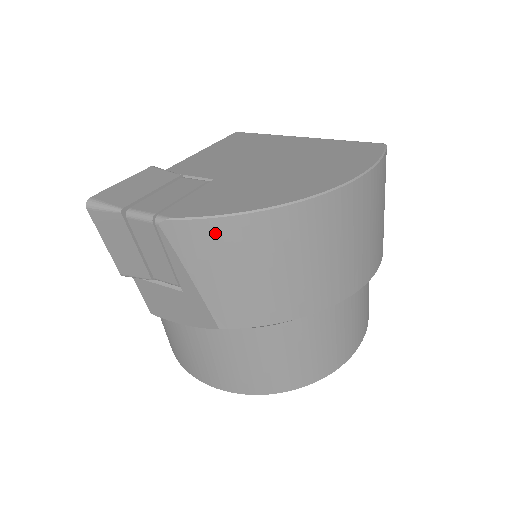
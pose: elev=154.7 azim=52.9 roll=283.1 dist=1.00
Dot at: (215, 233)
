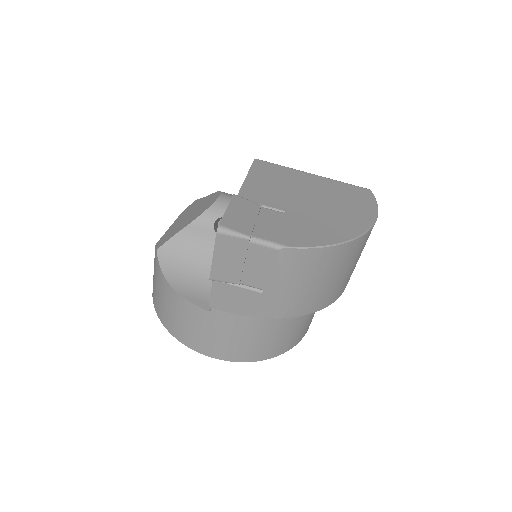
Dot at: (311, 257)
